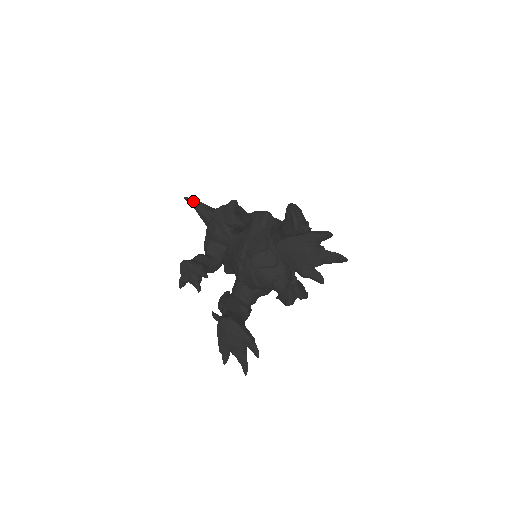
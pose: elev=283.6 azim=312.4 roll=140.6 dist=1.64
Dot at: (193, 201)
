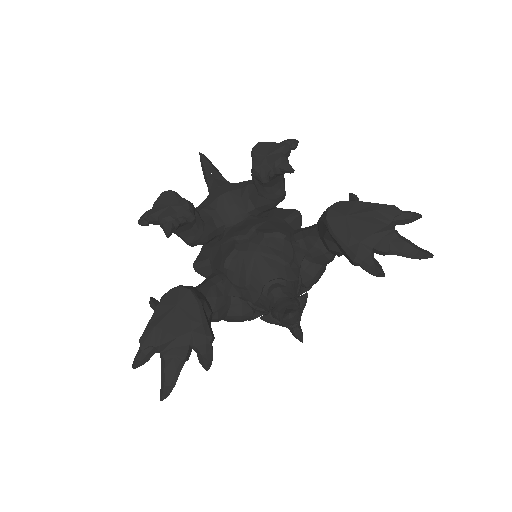
Dot at: (209, 161)
